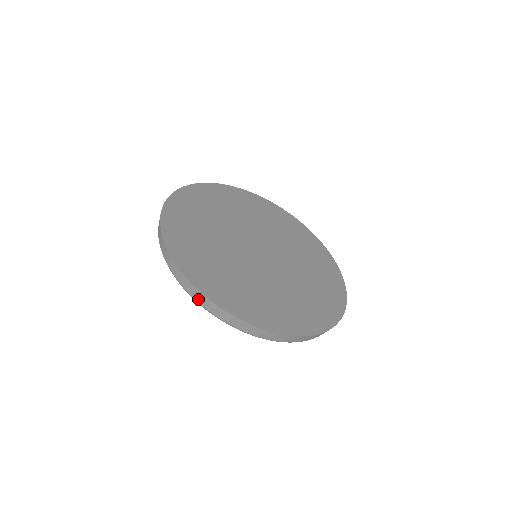
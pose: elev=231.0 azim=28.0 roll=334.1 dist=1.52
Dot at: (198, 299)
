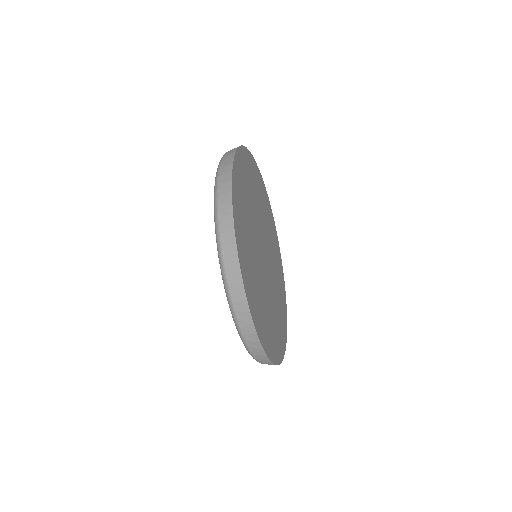
Dot at: (227, 259)
